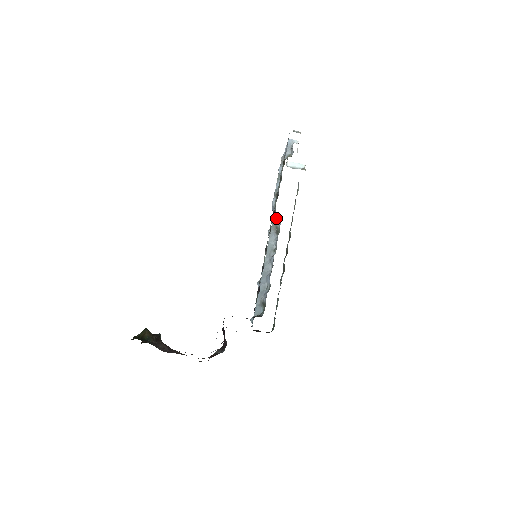
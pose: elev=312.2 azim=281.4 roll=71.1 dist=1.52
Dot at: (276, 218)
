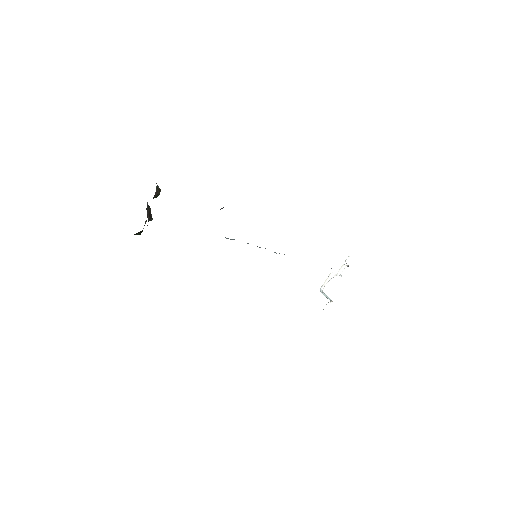
Dot at: occluded
